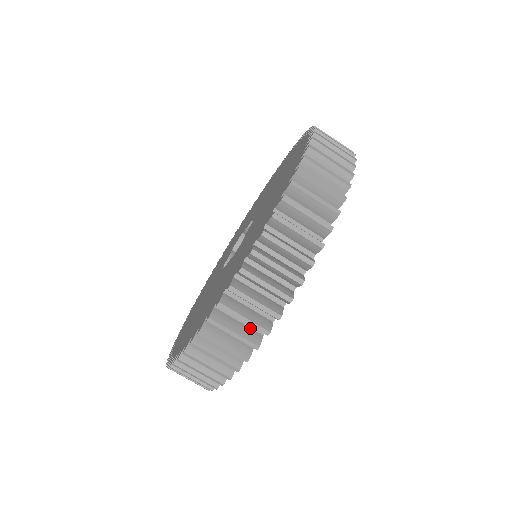
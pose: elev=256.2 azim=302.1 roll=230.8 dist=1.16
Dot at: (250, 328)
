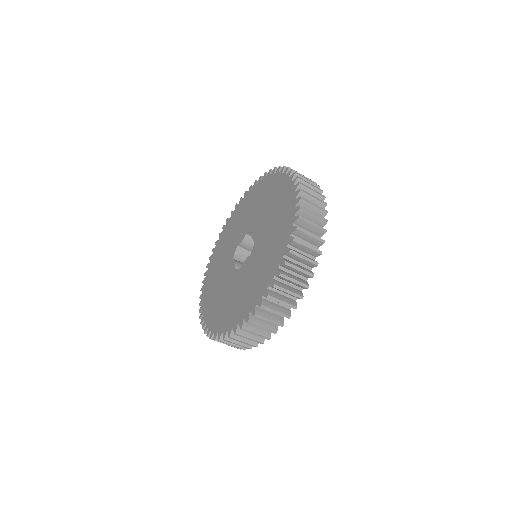
Dot at: (299, 278)
